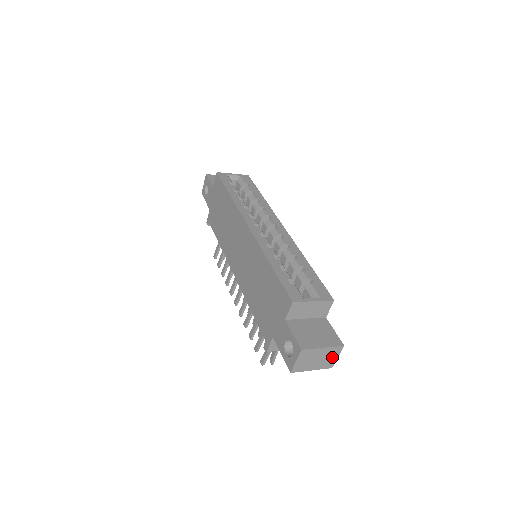
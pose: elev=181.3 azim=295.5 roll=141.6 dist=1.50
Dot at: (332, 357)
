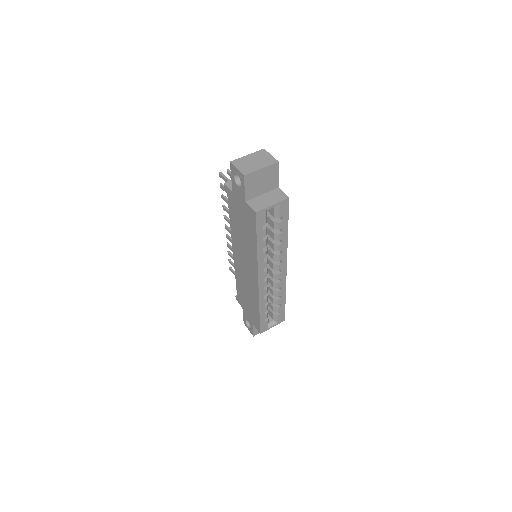
Dot at: occluded
